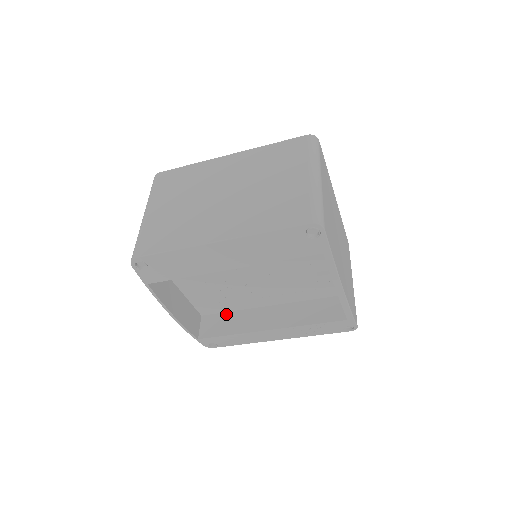
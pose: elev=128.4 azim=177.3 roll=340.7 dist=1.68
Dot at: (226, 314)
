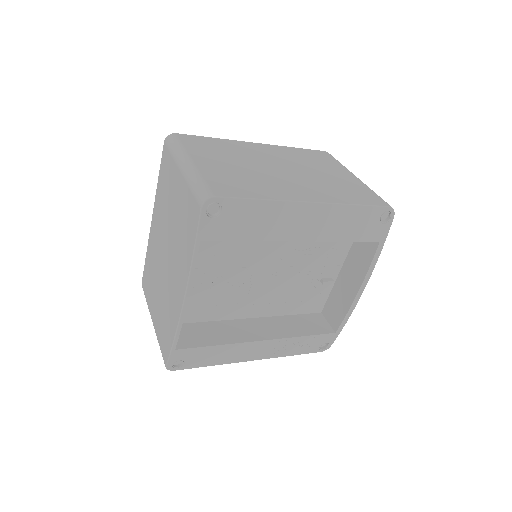
Dot at: (201, 324)
